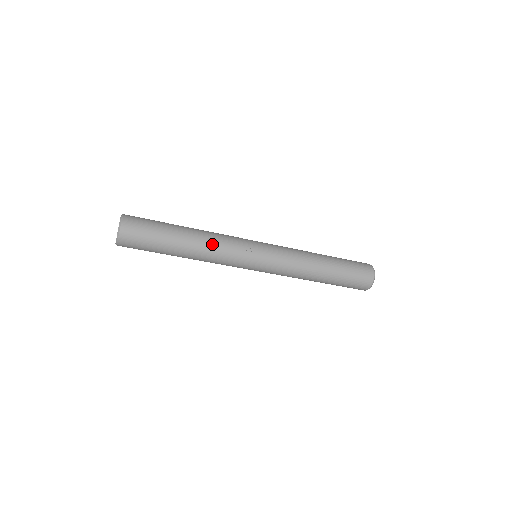
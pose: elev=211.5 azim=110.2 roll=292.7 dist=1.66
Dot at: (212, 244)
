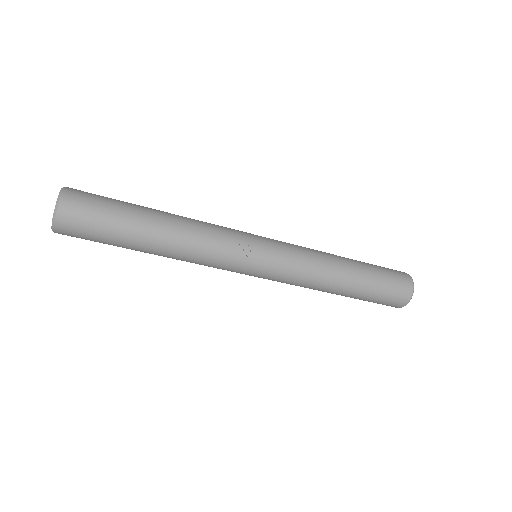
Dot at: (195, 238)
